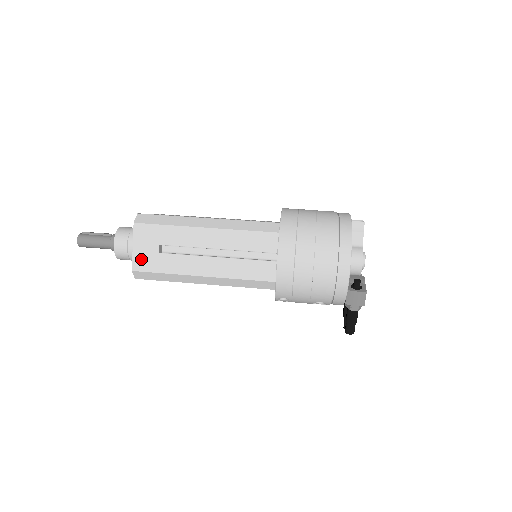
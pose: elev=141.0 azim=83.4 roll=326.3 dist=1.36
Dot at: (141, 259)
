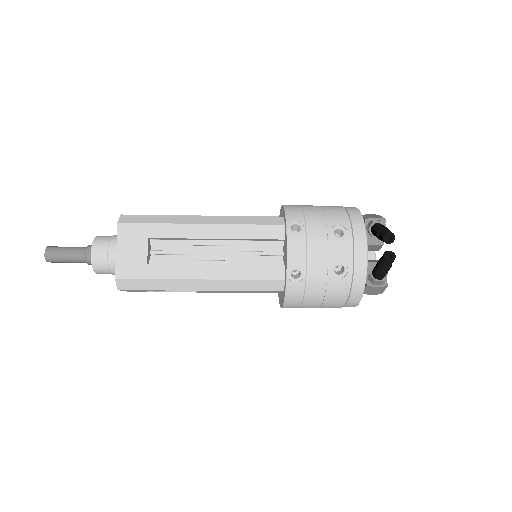
Dot at: occluded
